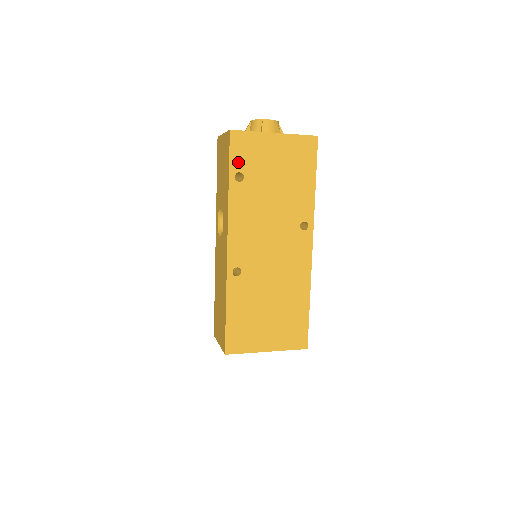
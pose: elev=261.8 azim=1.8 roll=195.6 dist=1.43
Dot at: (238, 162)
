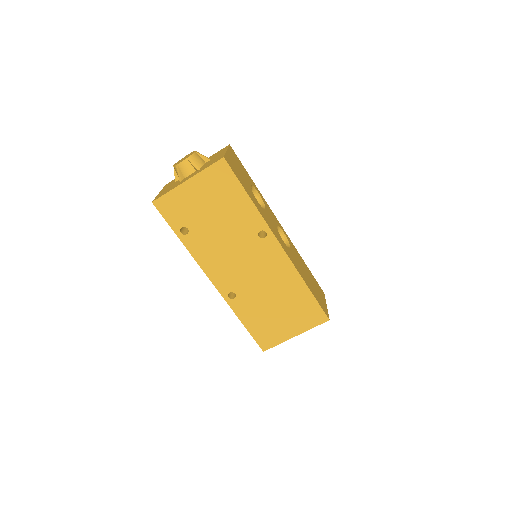
Dot at: (175, 221)
